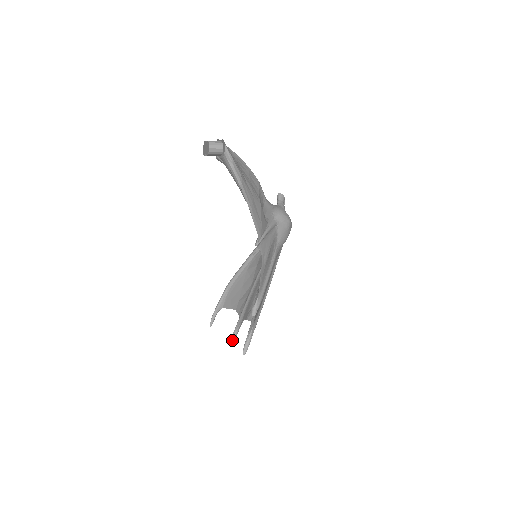
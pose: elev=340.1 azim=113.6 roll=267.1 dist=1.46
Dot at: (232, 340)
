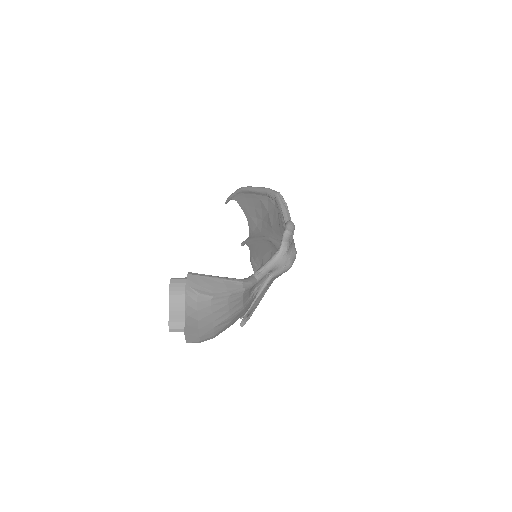
Dot at: occluded
